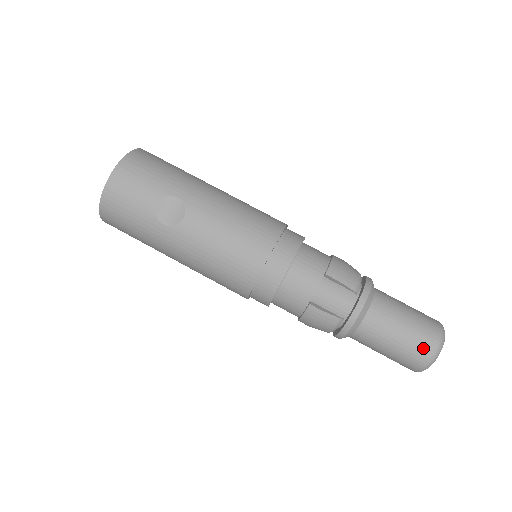
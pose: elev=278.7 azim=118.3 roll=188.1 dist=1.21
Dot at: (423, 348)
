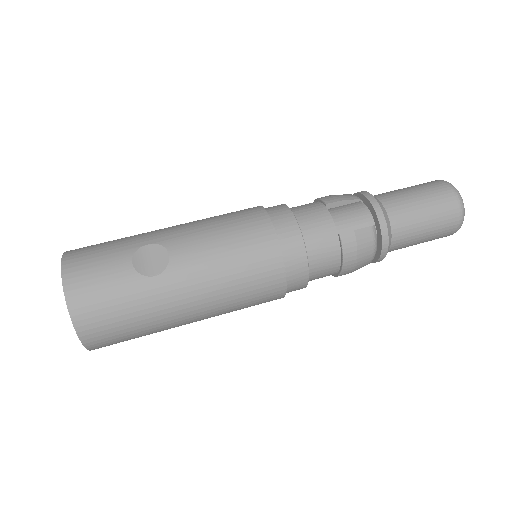
Dot at: (446, 196)
